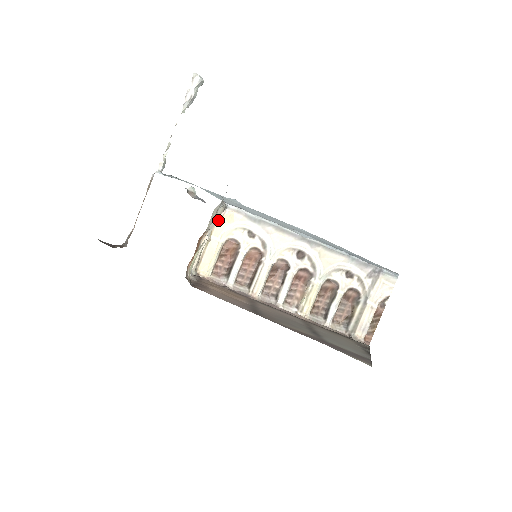
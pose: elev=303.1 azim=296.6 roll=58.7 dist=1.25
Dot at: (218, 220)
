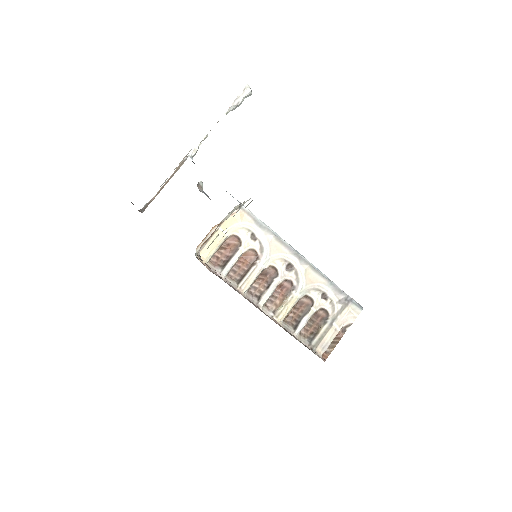
Dot at: occluded
